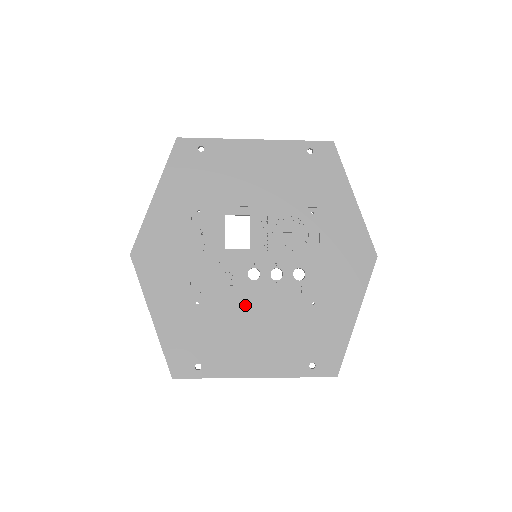
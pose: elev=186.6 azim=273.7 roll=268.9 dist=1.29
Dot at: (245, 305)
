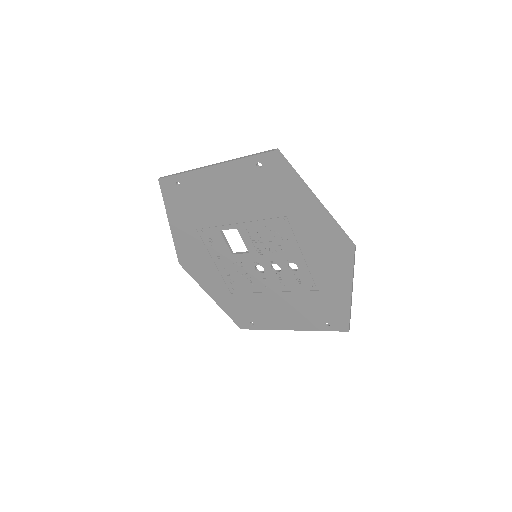
Dot at: (263, 289)
